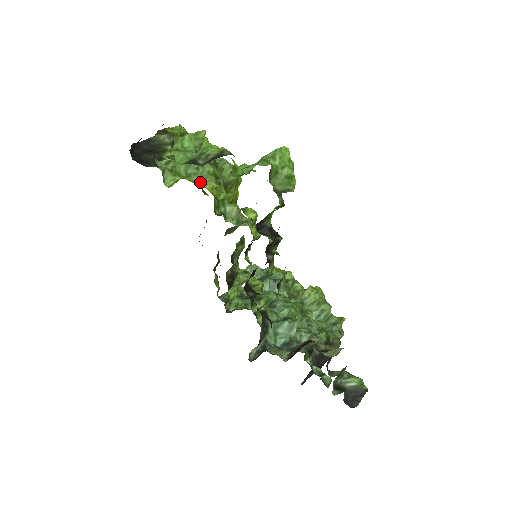
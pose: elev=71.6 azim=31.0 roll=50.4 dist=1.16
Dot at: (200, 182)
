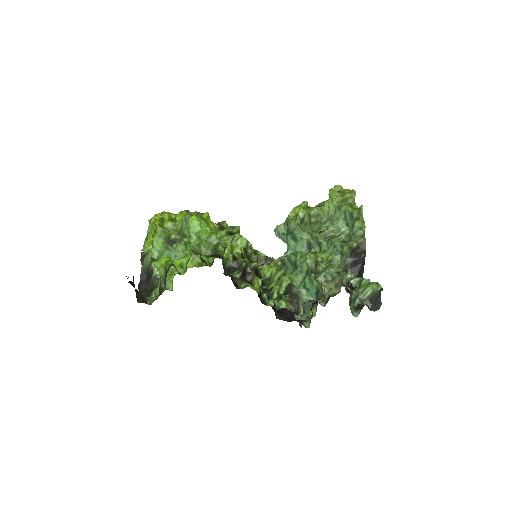
Dot at: occluded
